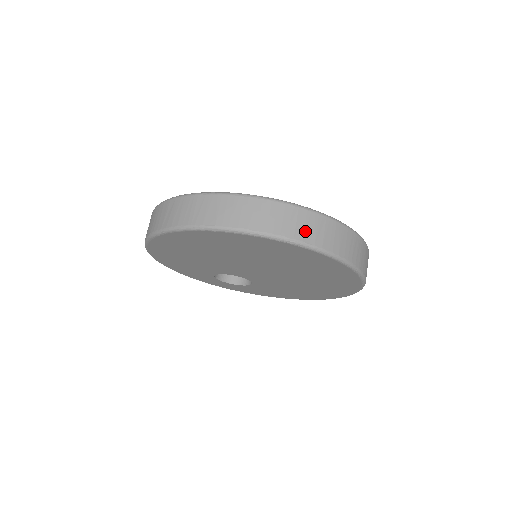
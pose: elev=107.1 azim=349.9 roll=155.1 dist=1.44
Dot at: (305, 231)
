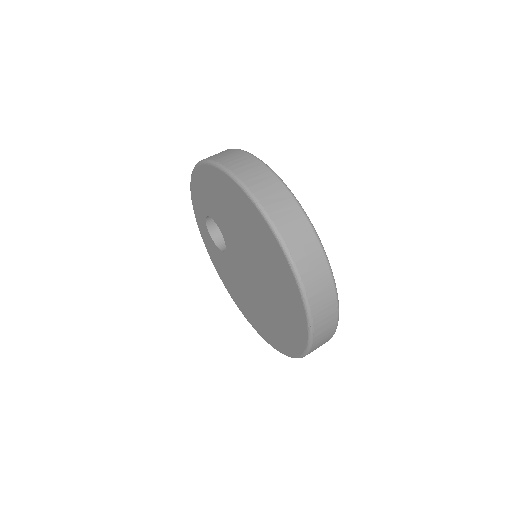
Dot at: (322, 327)
